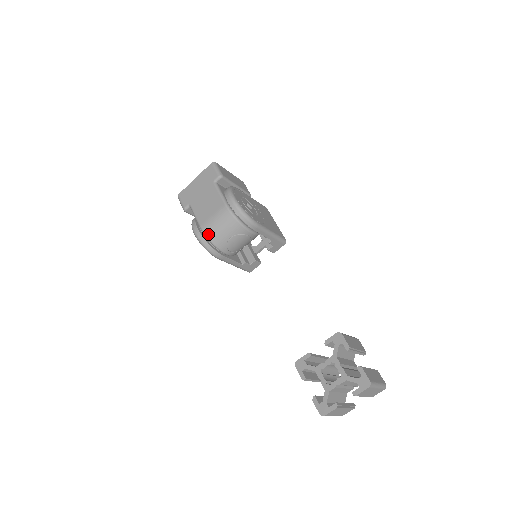
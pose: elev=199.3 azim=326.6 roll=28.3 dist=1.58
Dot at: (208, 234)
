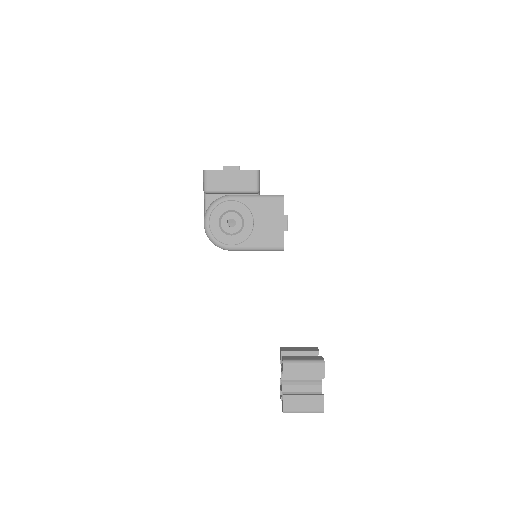
Dot at: occluded
